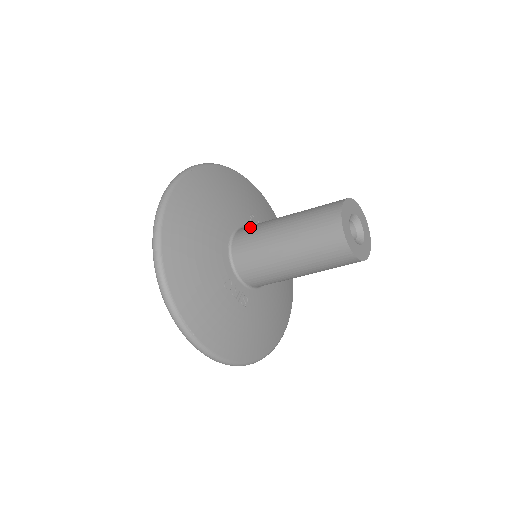
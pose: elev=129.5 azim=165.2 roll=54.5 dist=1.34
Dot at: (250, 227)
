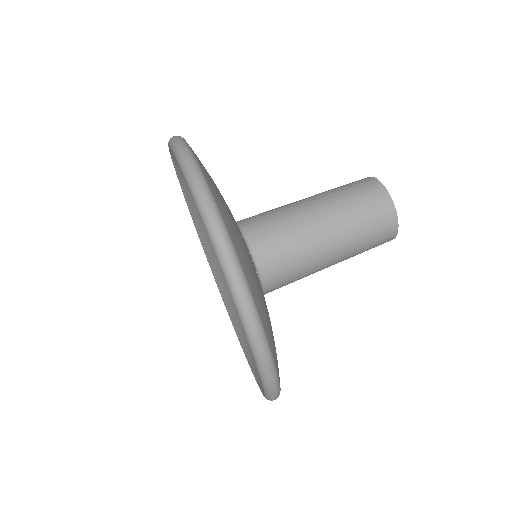
Dot at: occluded
